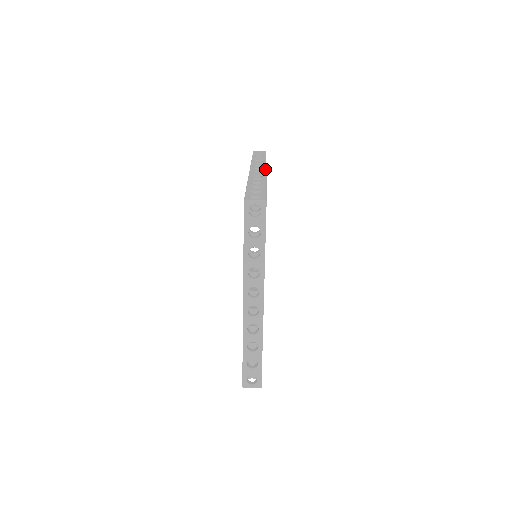
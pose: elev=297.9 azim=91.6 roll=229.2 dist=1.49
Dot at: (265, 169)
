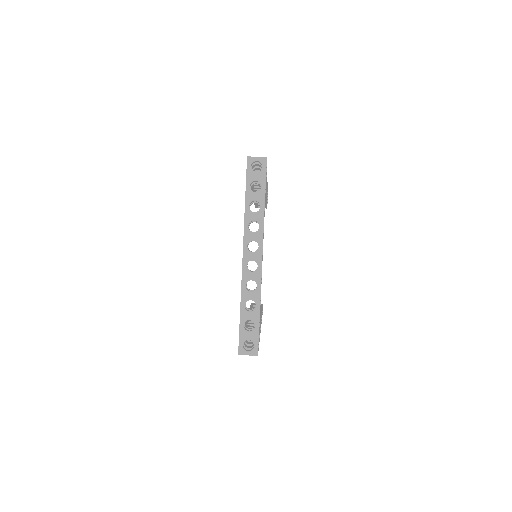
Dot at: occluded
